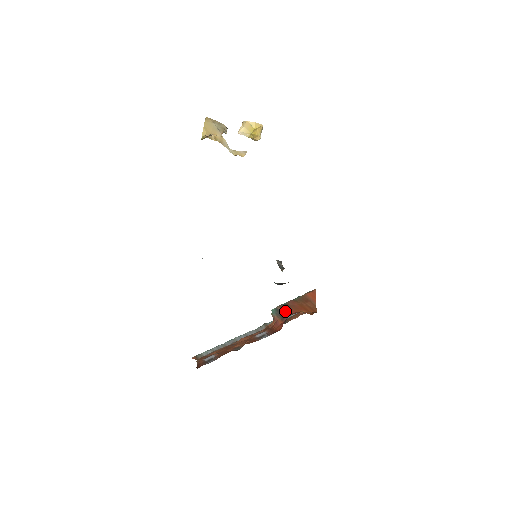
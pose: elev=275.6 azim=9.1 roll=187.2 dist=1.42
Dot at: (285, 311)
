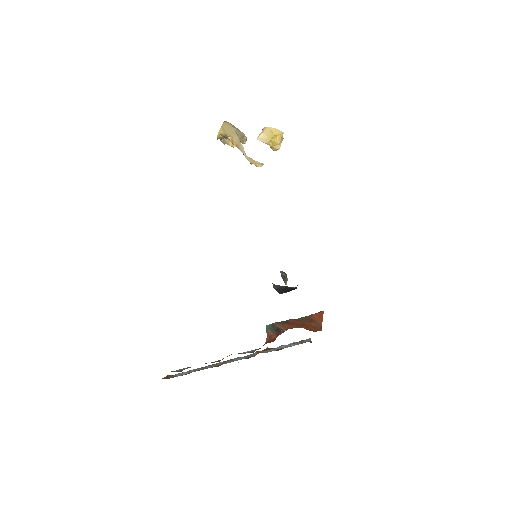
Dot at: (282, 326)
